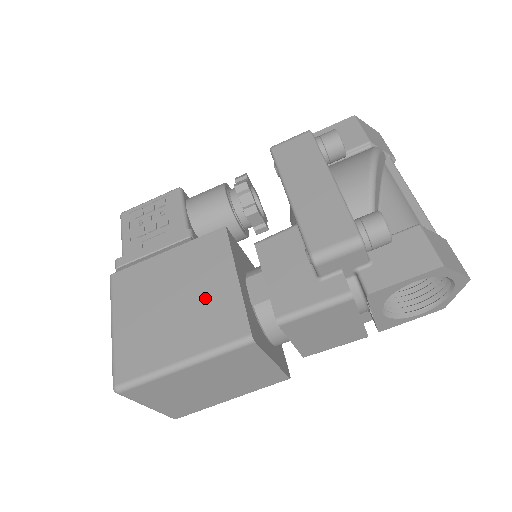
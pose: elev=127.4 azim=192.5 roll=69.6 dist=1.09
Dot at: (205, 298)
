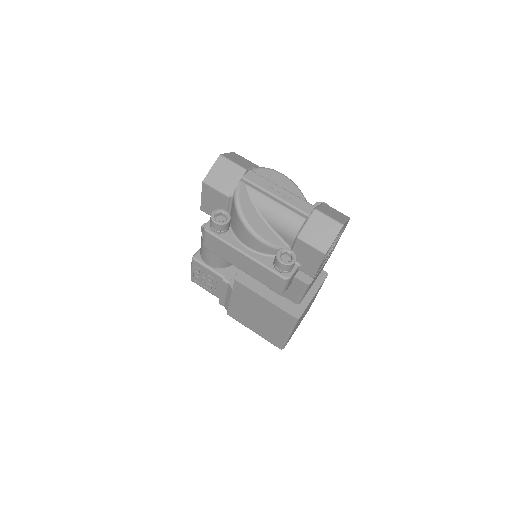
Dot at: (266, 311)
